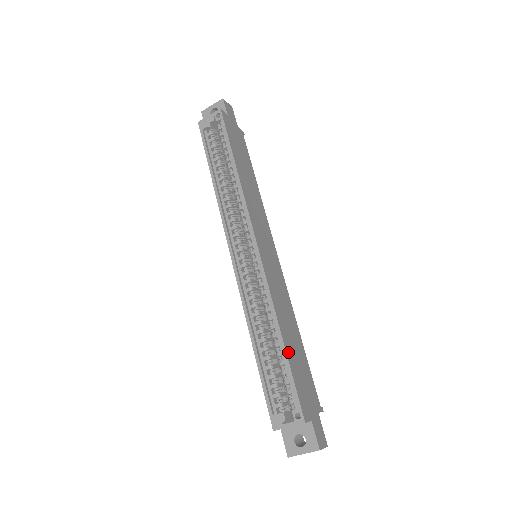
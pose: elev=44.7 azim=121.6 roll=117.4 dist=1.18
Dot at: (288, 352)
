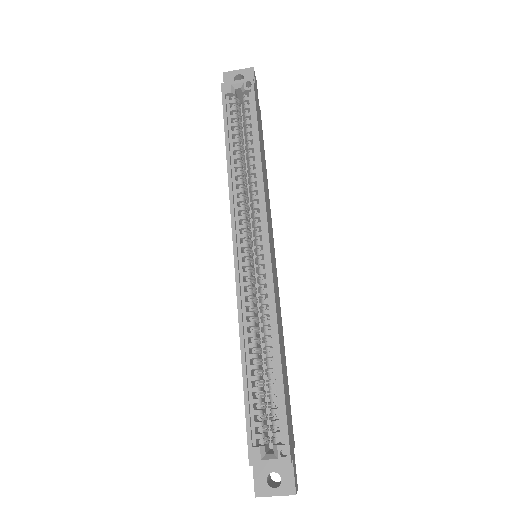
Dot at: (283, 377)
